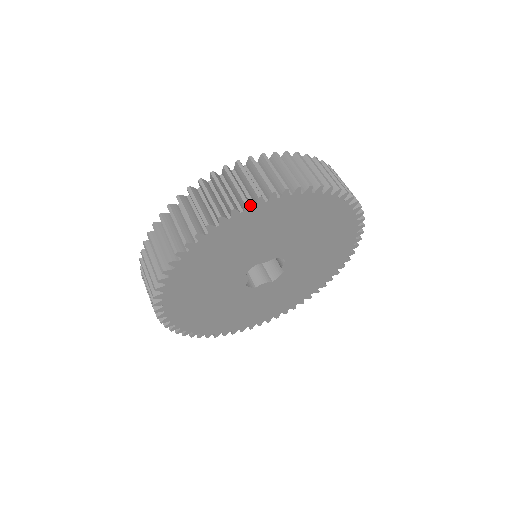
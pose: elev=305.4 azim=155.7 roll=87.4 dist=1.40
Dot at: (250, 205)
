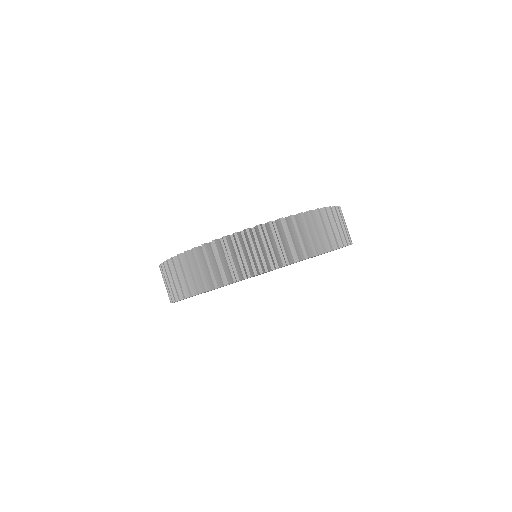
Dot at: occluded
